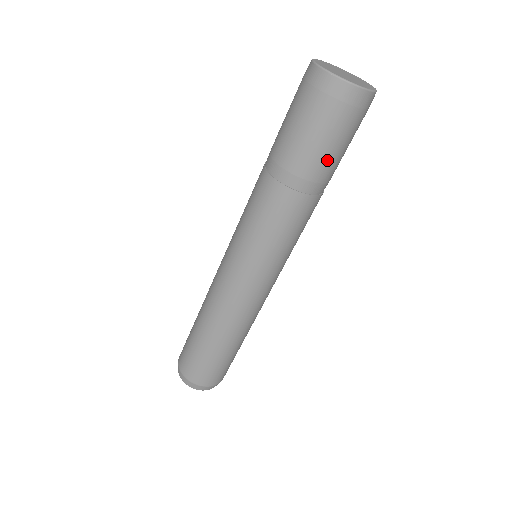
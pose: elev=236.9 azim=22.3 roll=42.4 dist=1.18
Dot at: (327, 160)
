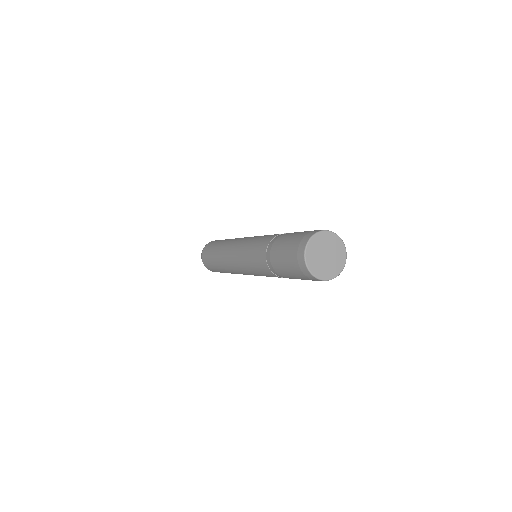
Dot at: (294, 278)
